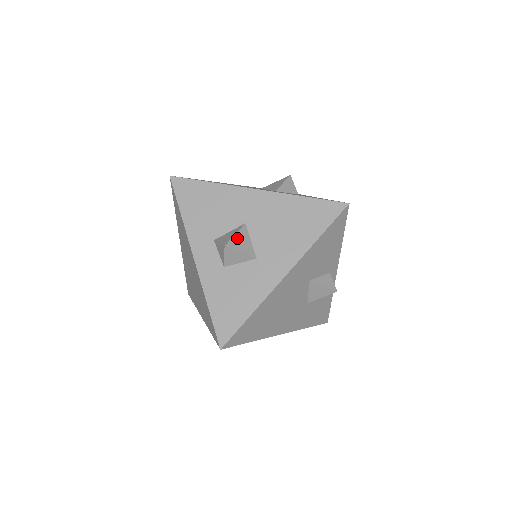
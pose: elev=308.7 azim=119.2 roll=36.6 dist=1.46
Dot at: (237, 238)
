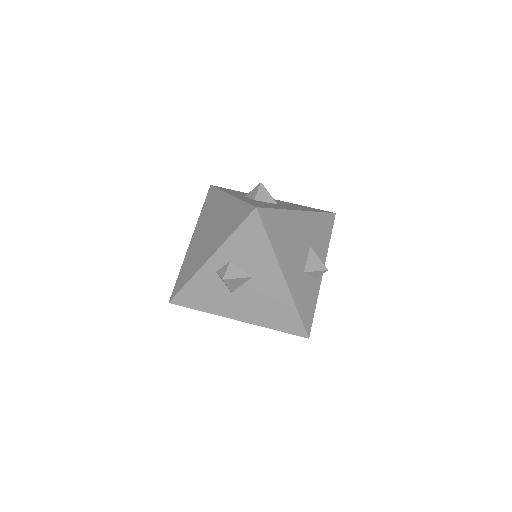
Dot at: occluded
